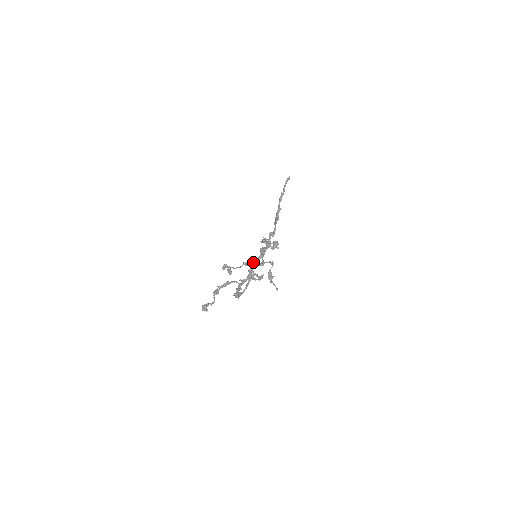
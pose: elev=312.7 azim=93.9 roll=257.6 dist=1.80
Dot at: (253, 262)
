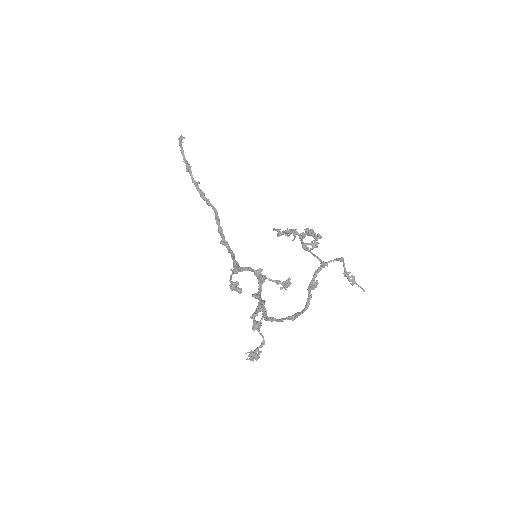
Dot at: (237, 265)
